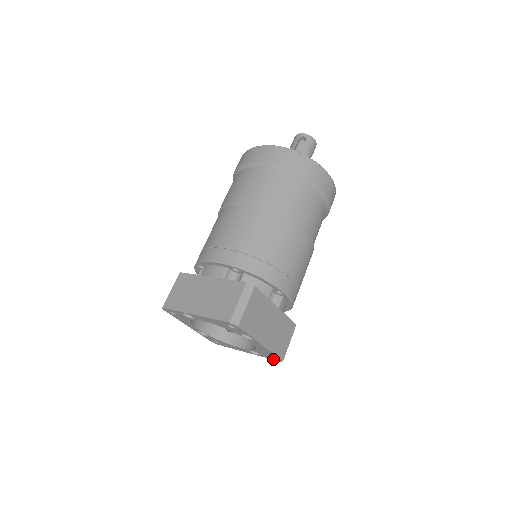
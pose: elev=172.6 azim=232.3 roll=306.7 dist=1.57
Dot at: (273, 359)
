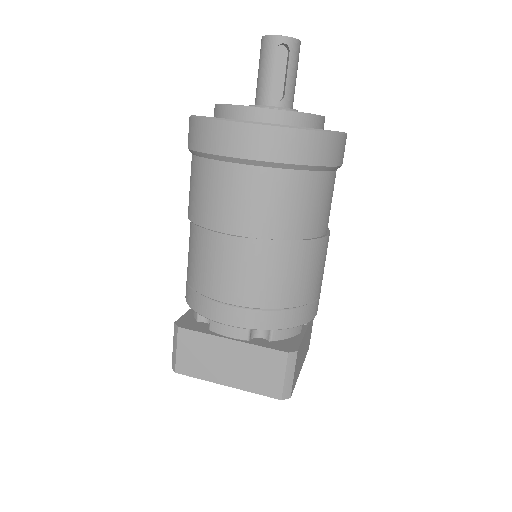
Dot at: occluded
